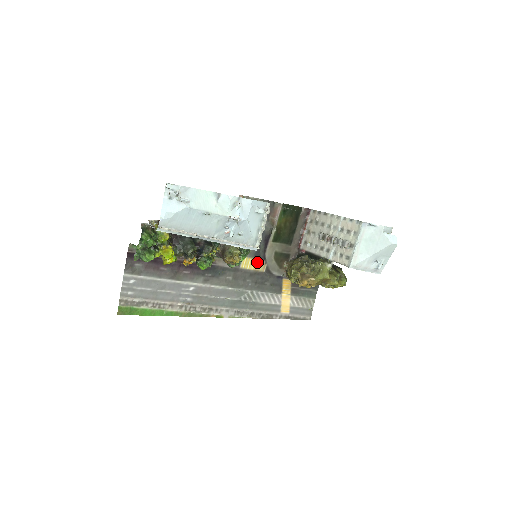
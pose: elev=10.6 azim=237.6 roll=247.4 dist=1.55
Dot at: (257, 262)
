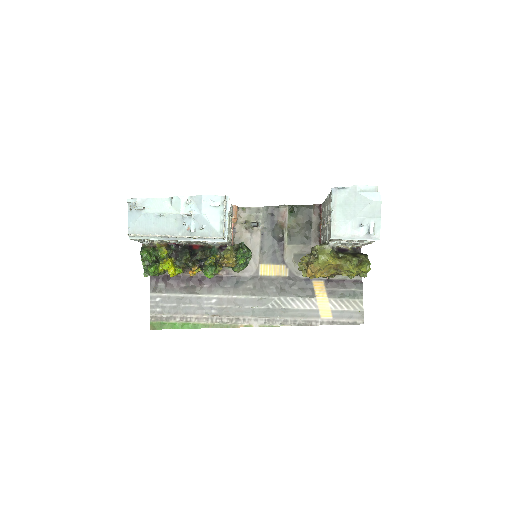
Dot at: (277, 267)
